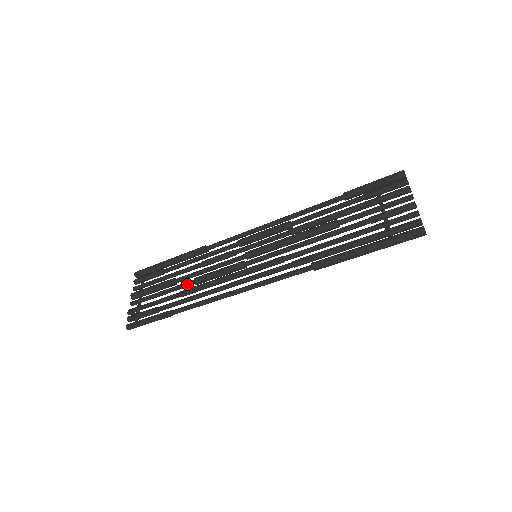
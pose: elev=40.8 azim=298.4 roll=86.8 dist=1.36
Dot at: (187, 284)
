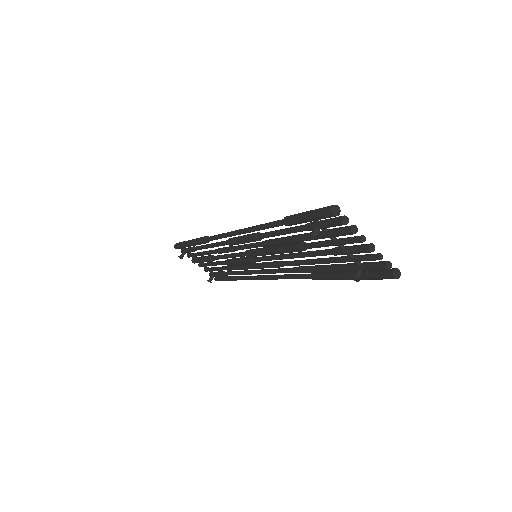
Dot at: occluded
